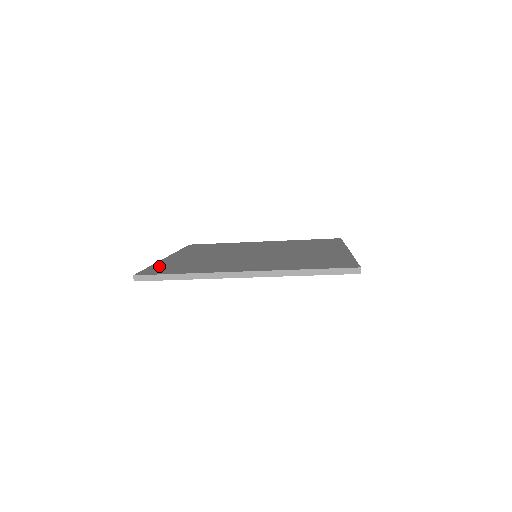
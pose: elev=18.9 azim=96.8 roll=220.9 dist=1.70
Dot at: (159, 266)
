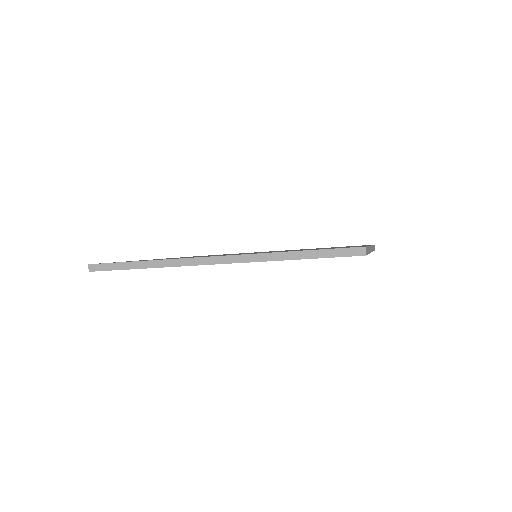
Dot at: occluded
